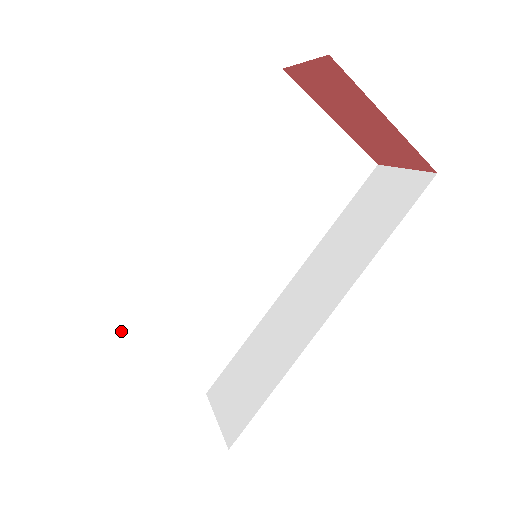
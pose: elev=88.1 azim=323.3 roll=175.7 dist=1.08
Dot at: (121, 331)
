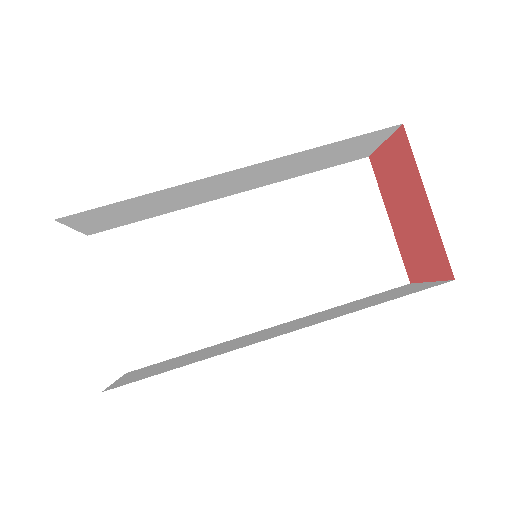
Dot at: (110, 255)
